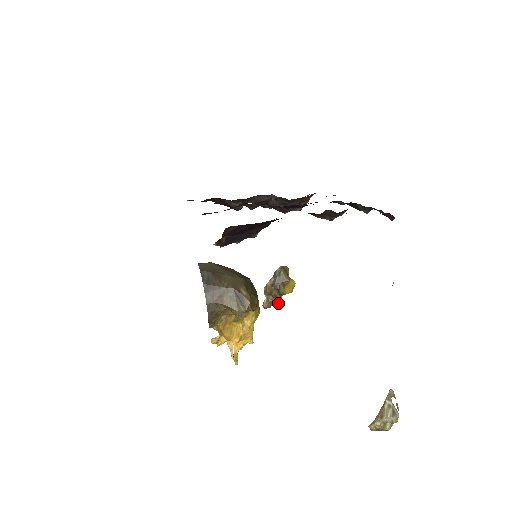
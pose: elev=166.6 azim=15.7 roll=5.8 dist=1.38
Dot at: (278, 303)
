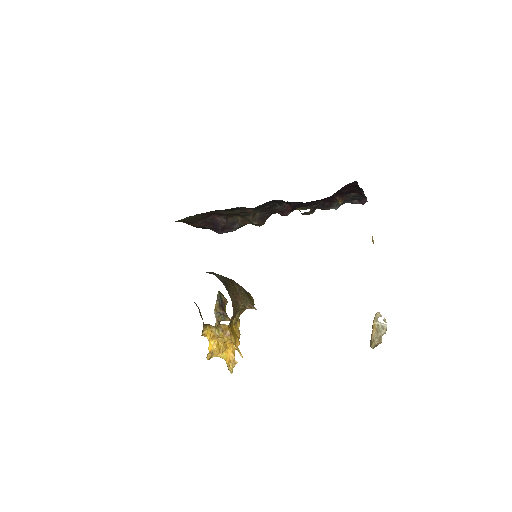
Dot at: (229, 320)
